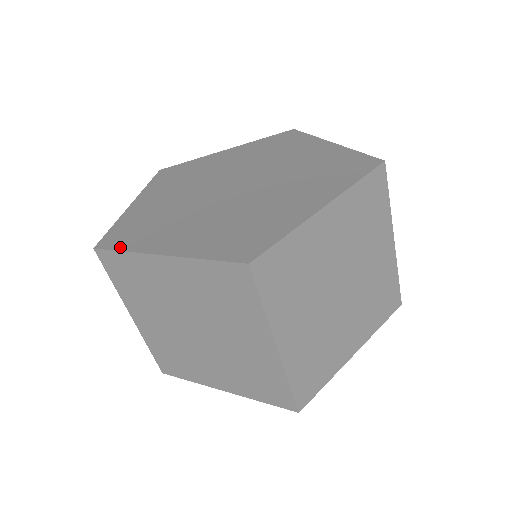
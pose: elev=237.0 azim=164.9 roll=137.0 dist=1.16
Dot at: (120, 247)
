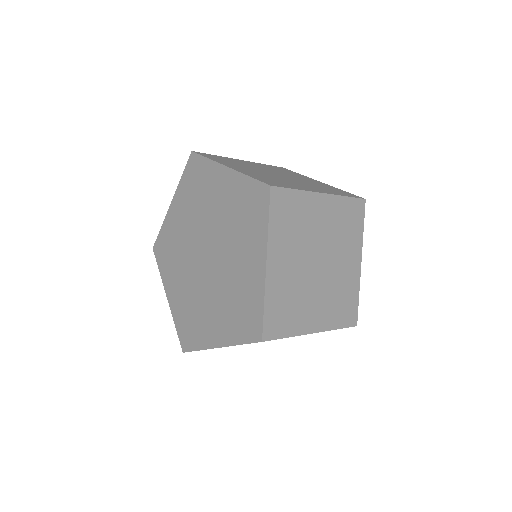
Dot at: (194, 347)
